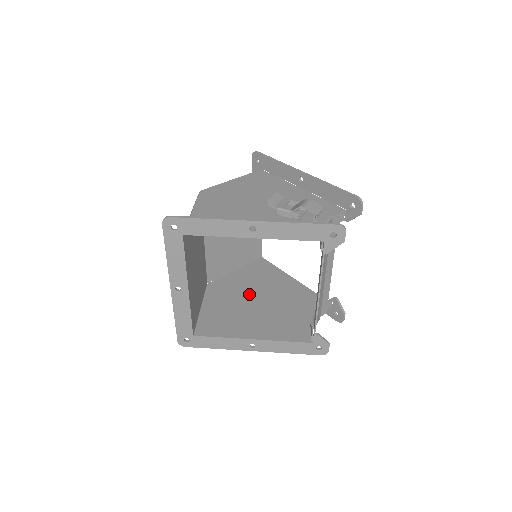
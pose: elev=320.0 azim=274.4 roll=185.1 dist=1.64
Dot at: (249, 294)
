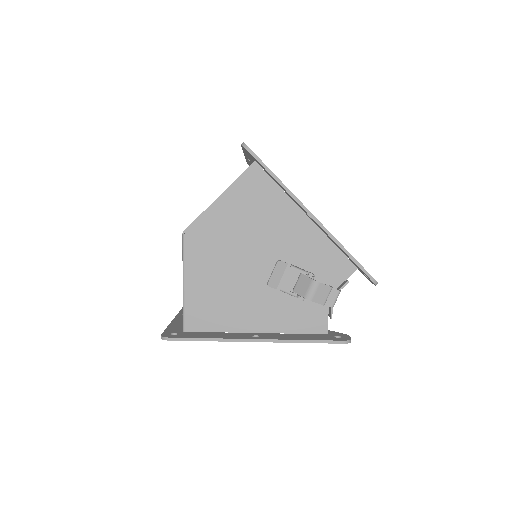
Dot at: occluded
